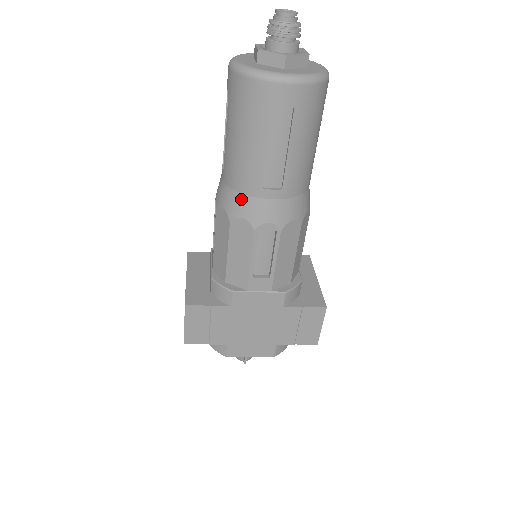
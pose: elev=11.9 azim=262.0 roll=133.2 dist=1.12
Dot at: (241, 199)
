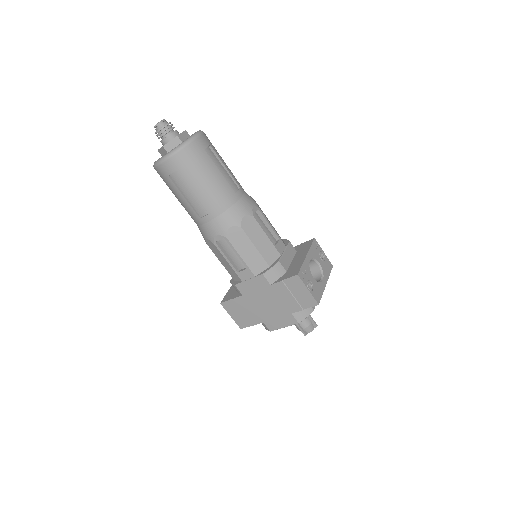
Dot at: (200, 229)
